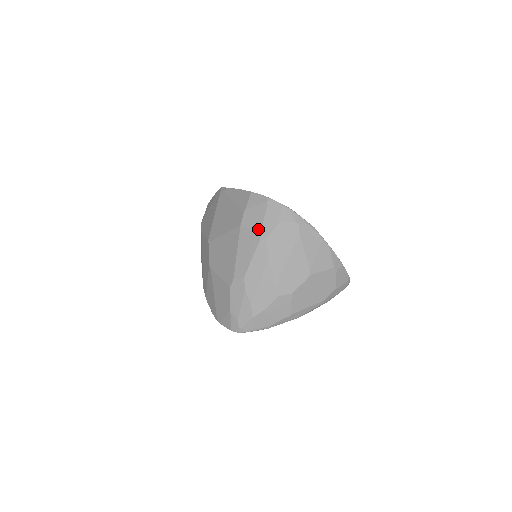
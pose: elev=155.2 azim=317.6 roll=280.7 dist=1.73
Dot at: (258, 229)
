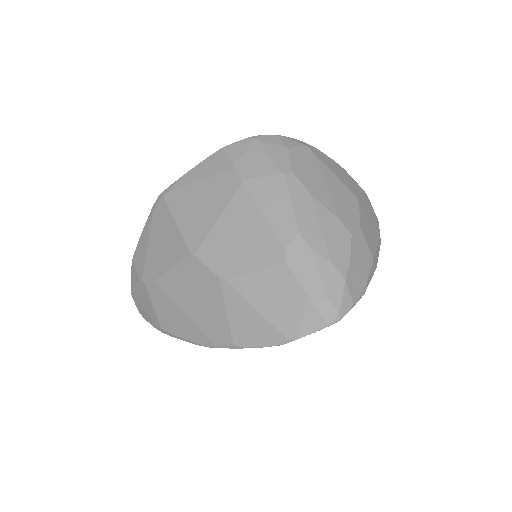
Dot at: (271, 168)
